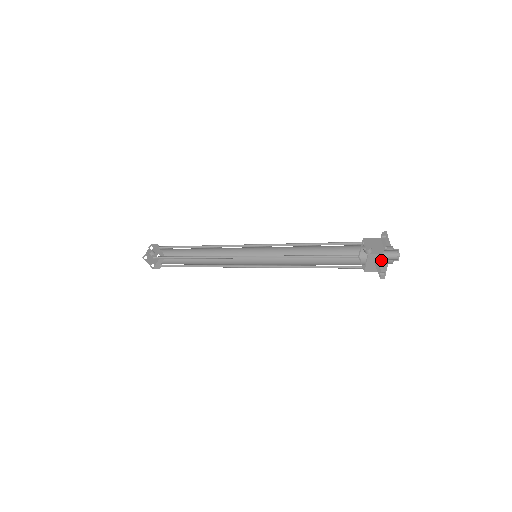
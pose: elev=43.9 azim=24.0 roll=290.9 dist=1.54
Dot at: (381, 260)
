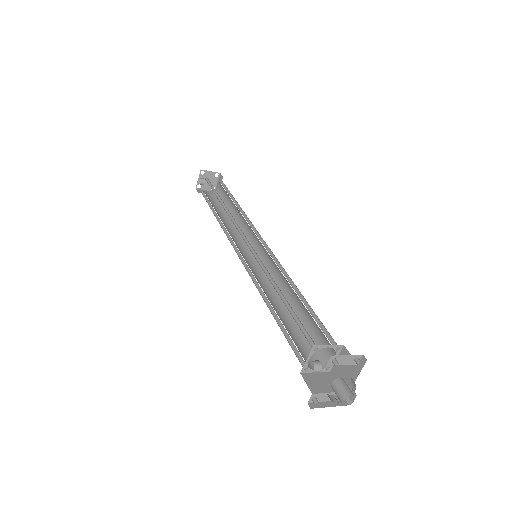
Dot at: (349, 371)
